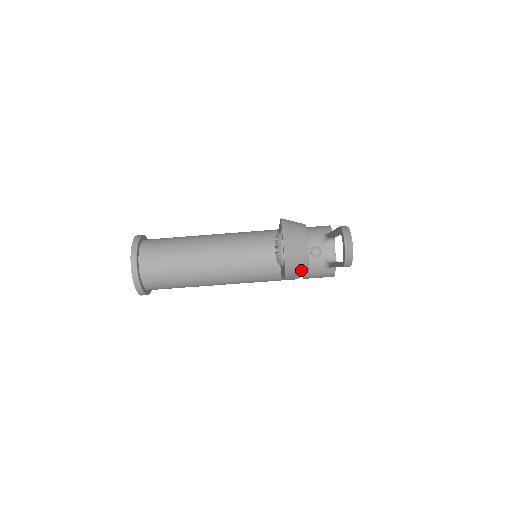
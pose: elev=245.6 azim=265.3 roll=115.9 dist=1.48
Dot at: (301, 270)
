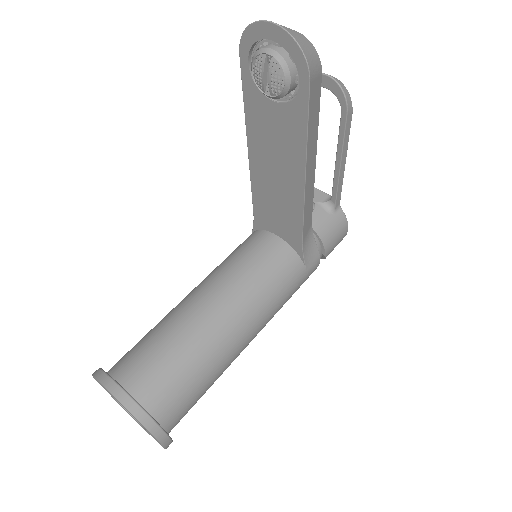
Dot at: (314, 57)
